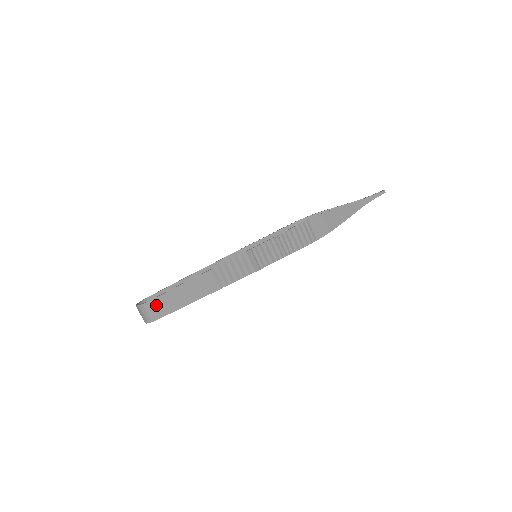
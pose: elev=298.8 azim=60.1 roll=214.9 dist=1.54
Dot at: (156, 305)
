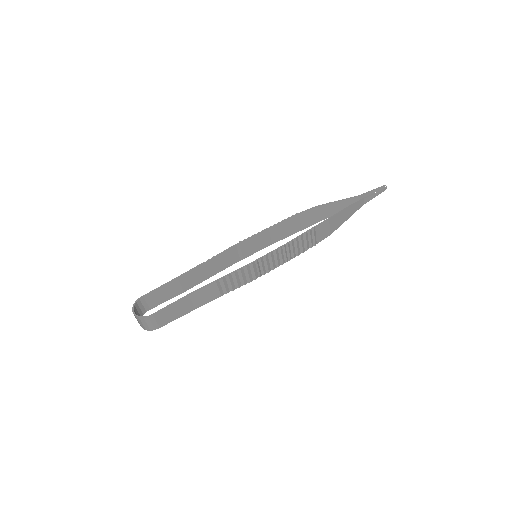
Dot at: (157, 318)
